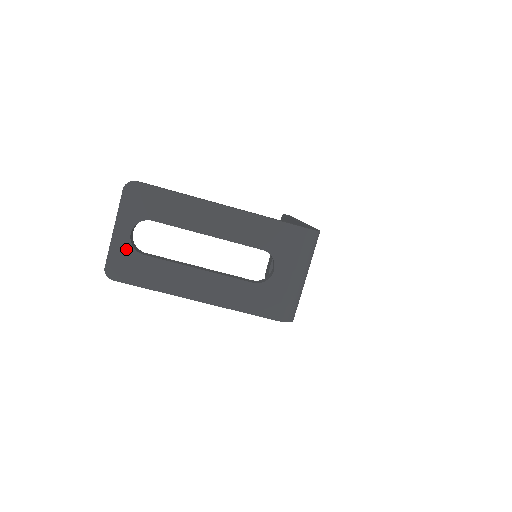
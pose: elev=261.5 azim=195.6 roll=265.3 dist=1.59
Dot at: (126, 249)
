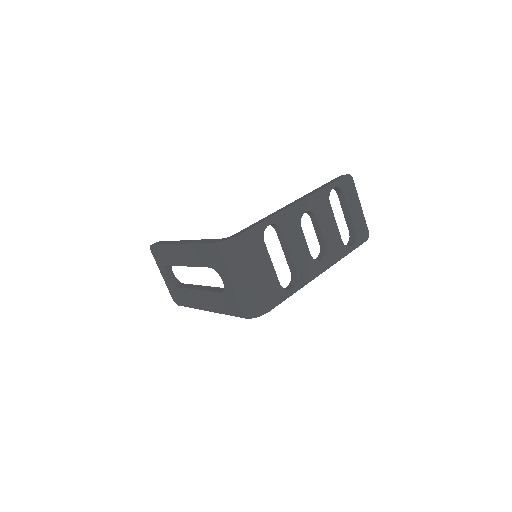
Dot at: (171, 286)
